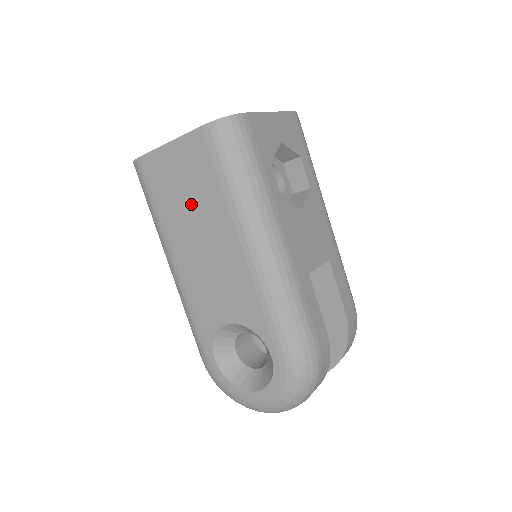
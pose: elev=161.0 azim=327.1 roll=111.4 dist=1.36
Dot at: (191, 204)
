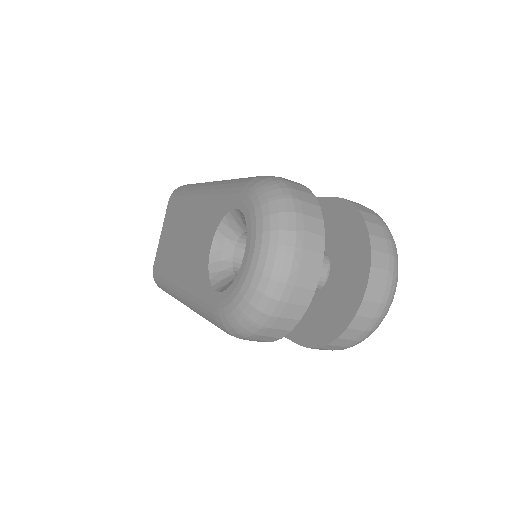
Dot at: (174, 236)
